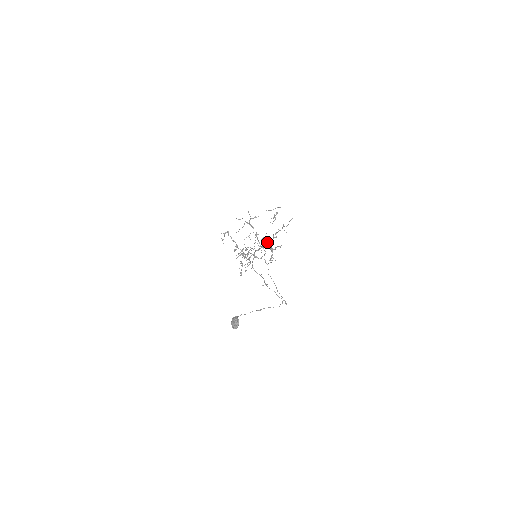
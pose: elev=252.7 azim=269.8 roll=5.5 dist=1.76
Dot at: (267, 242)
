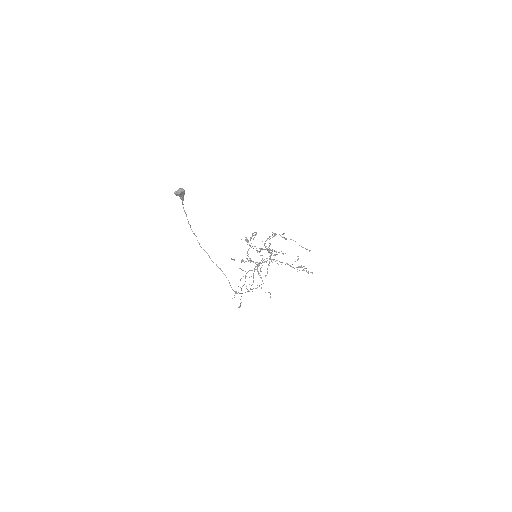
Dot at: (274, 259)
